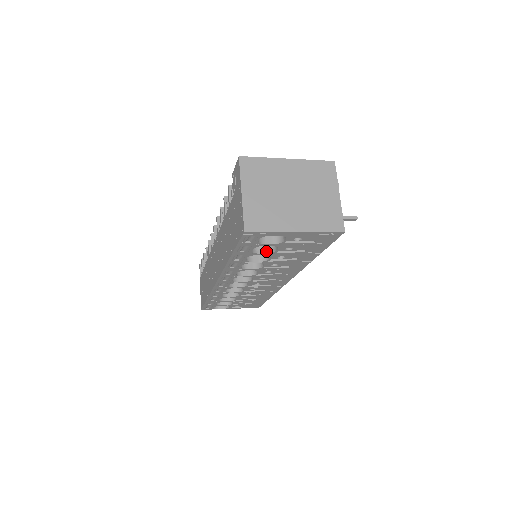
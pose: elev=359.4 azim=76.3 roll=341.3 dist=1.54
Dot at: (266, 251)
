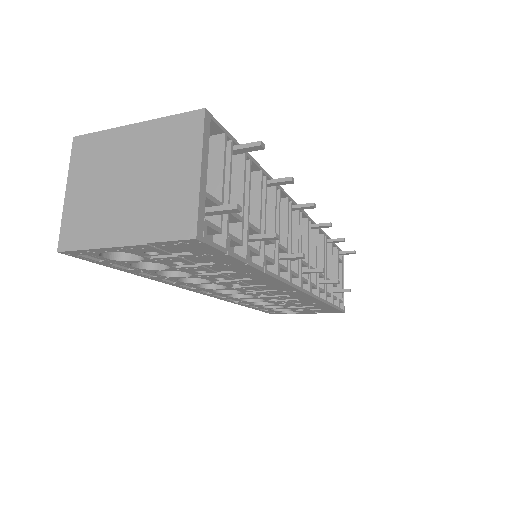
Dot at: (166, 265)
